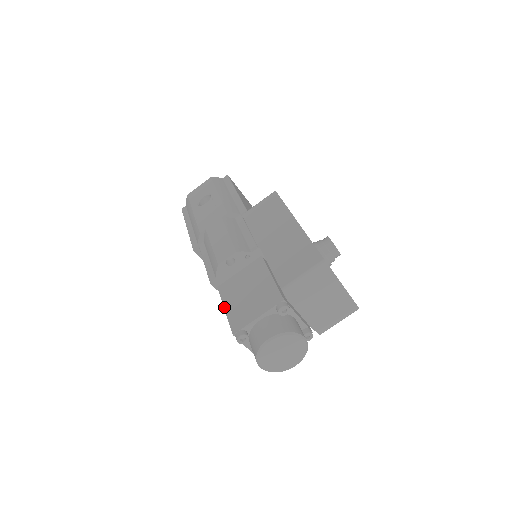
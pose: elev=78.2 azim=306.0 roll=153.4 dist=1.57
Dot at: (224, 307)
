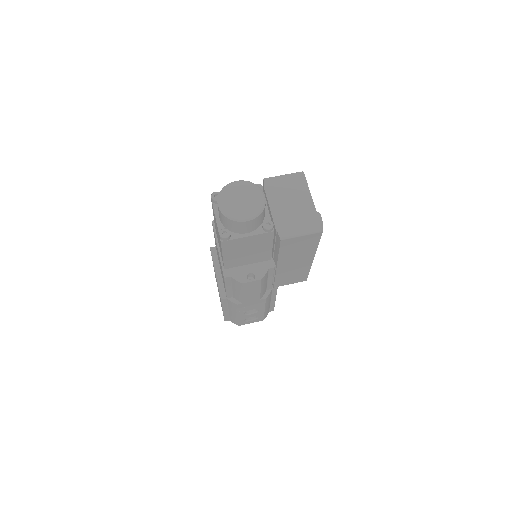
Dot at: occluded
